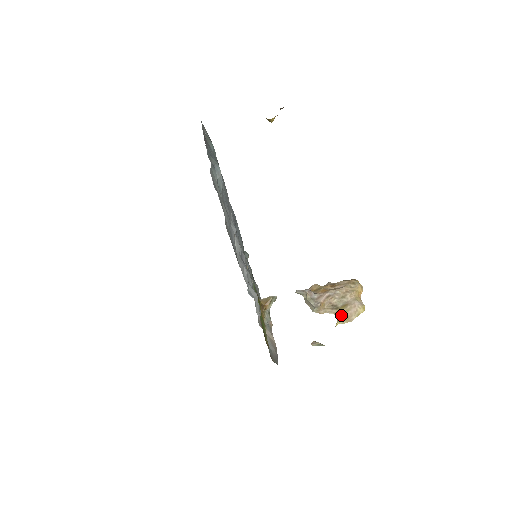
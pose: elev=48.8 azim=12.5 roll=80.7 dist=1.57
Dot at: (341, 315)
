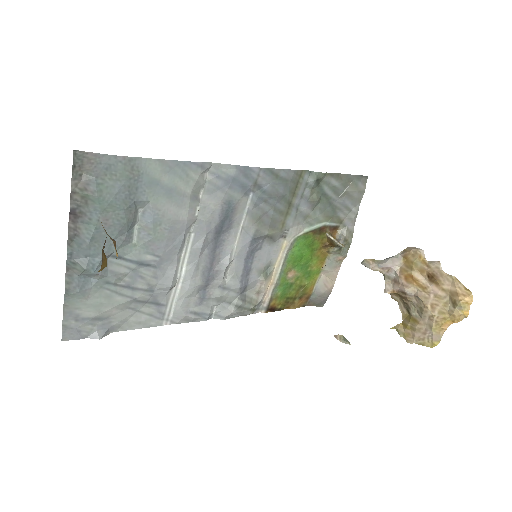
Dot at: (404, 324)
